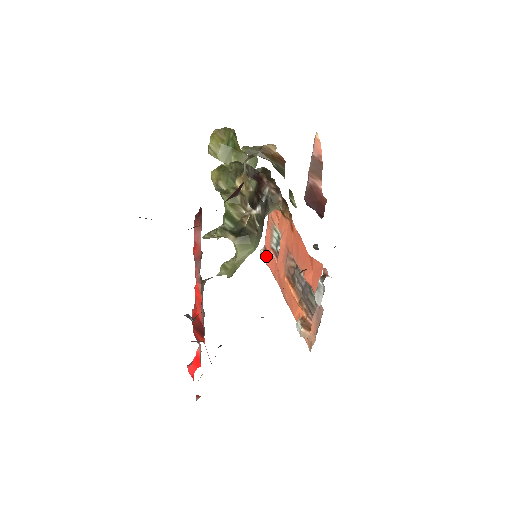
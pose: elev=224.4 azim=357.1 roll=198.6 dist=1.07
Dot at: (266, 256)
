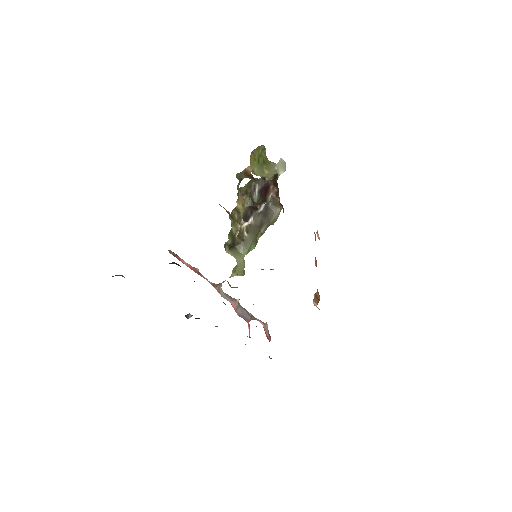
Dot at: (319, 237)
